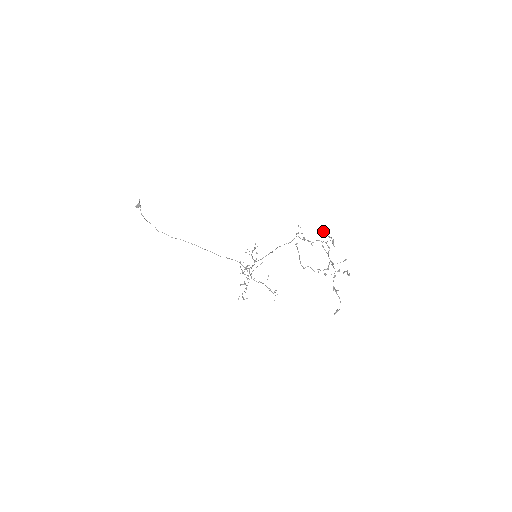
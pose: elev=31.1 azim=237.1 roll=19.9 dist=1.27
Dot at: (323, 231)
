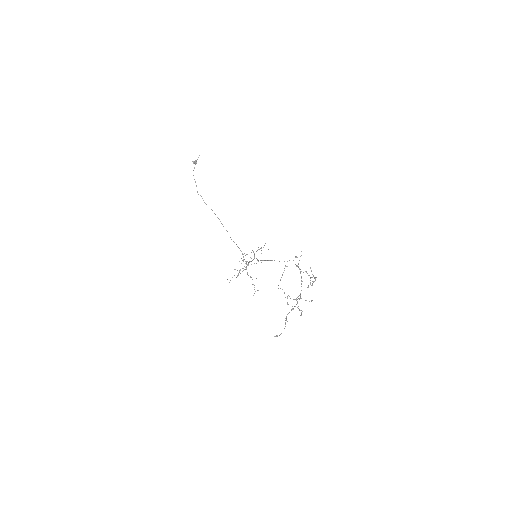
Dot at: occluded
